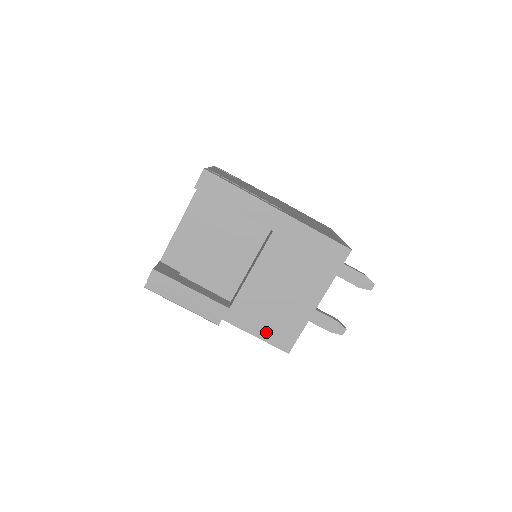
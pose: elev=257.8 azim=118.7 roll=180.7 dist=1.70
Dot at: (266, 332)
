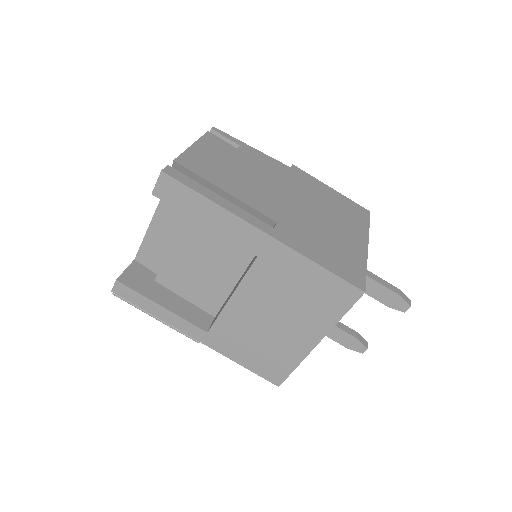
Dot at: (252, 362)
